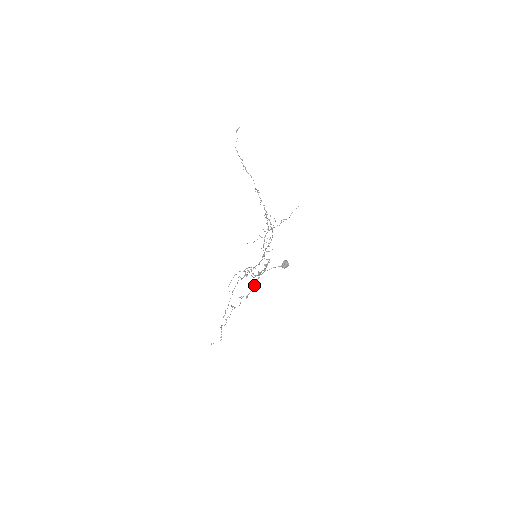
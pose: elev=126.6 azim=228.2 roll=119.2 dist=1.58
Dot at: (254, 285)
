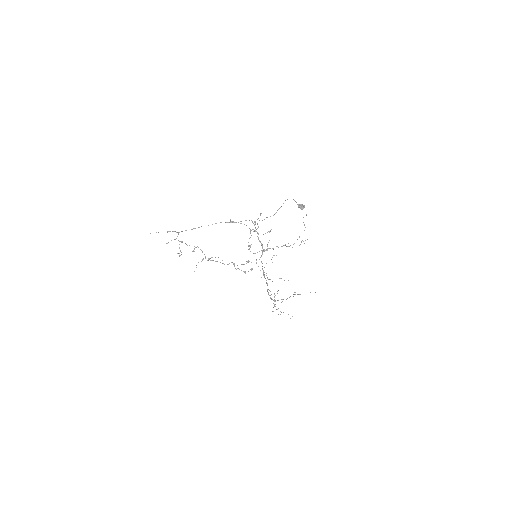
Dot at: (223, 263)
